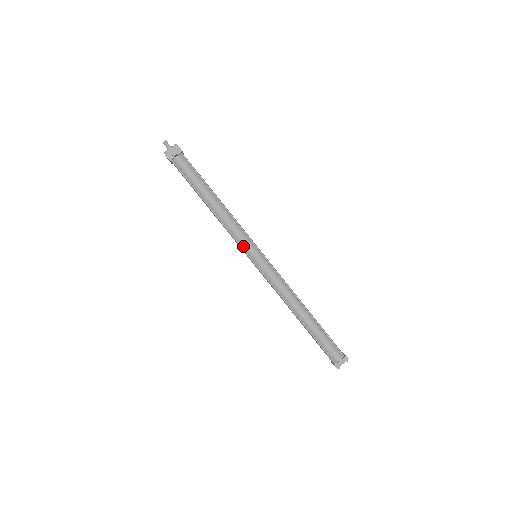
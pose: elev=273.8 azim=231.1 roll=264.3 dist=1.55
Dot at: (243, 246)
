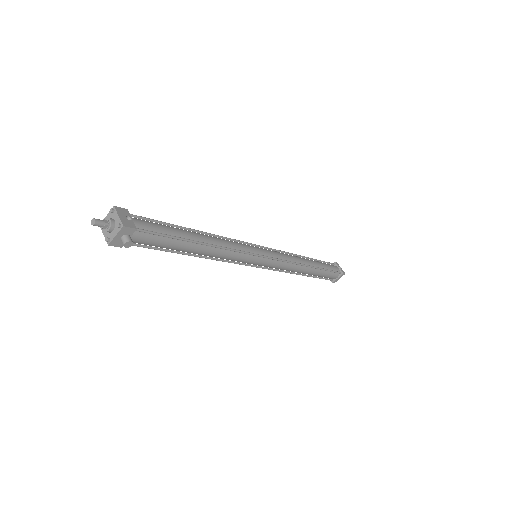
Dot at: (243, 263)
